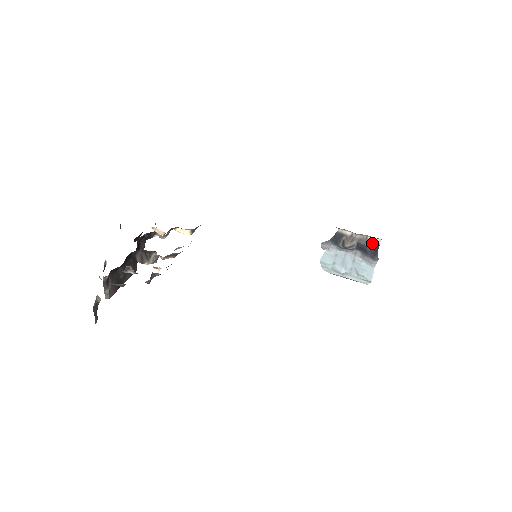
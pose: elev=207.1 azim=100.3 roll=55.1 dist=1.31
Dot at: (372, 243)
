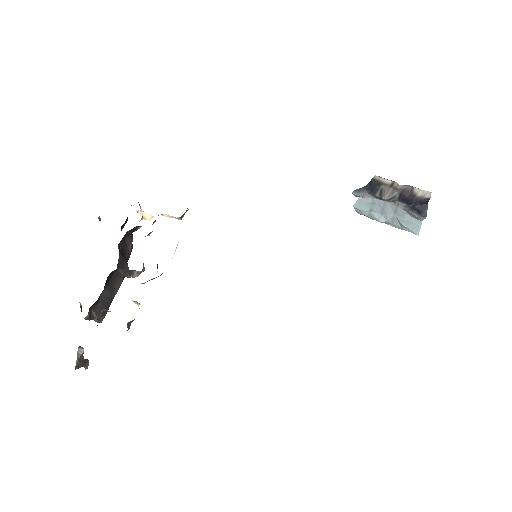
Dot at: (419, 196)
